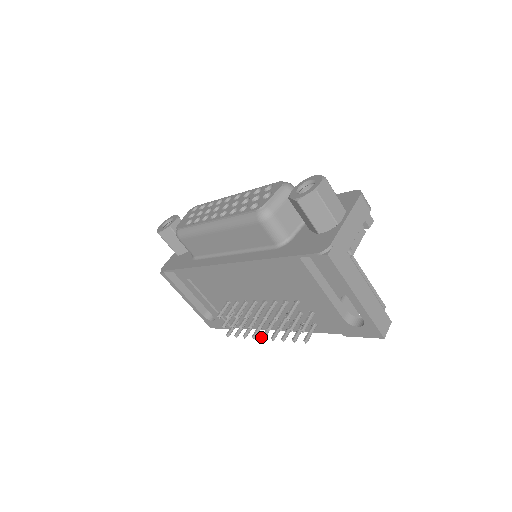
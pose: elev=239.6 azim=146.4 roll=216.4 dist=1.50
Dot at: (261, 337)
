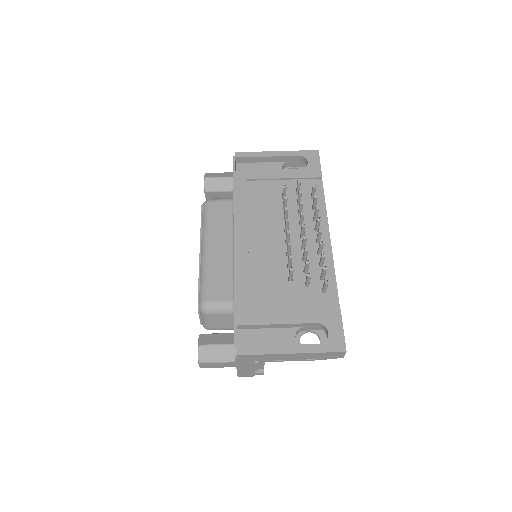
Dot at: (318, 230)
